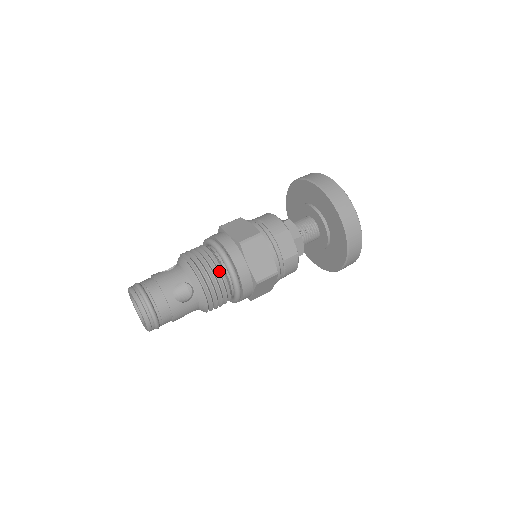
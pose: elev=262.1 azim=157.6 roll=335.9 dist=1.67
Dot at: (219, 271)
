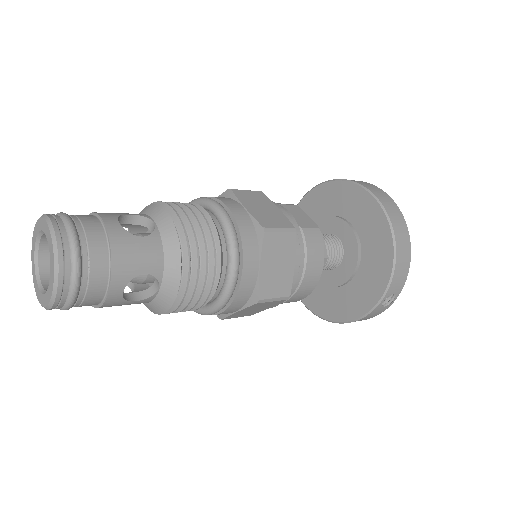
Dot at: occluded
